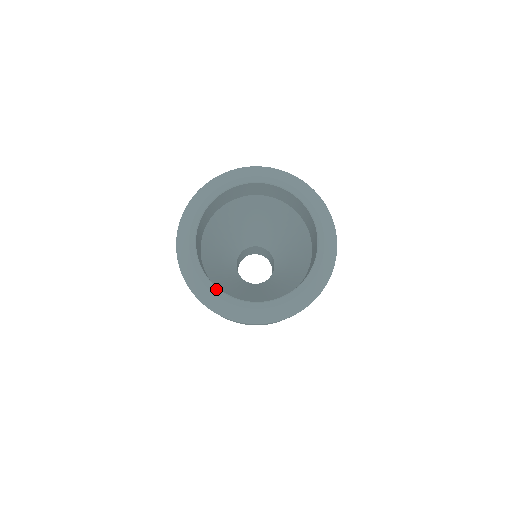
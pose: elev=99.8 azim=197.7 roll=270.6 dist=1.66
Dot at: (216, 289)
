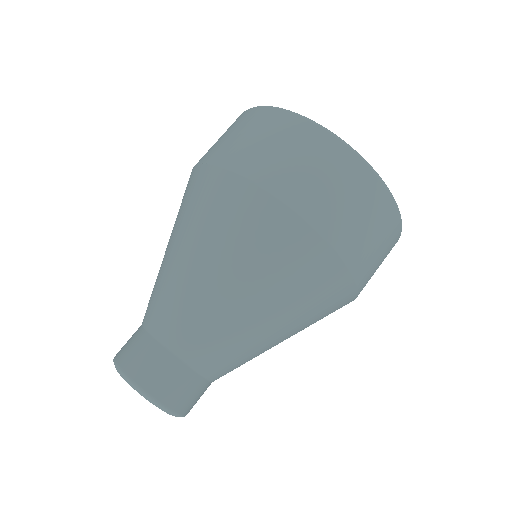
Dot at: occluded
